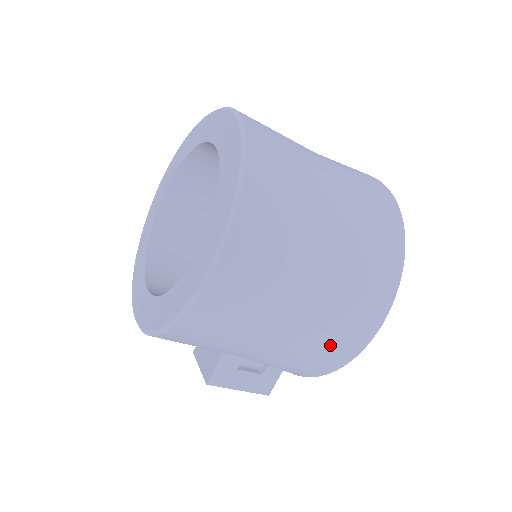
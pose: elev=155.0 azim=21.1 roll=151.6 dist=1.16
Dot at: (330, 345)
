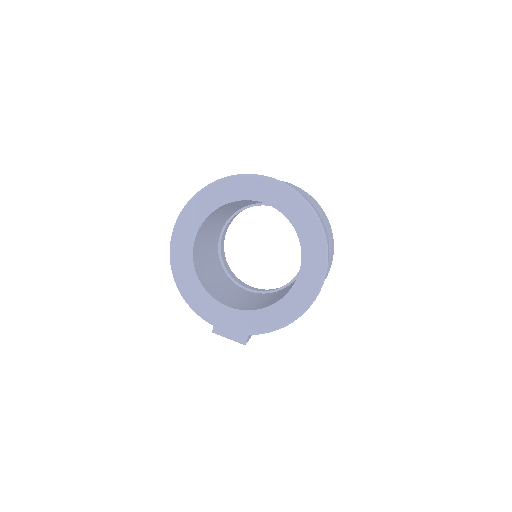
Dot at: occluded
